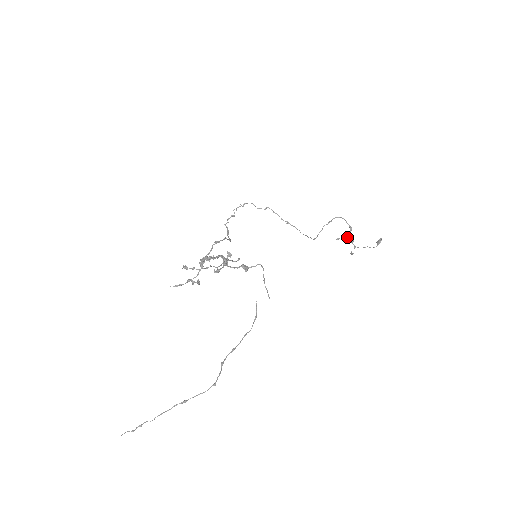
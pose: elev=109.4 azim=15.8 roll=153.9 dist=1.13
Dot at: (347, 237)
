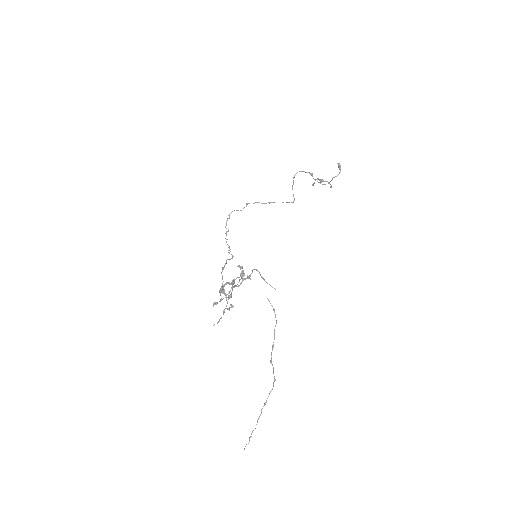
Dot at: (318, 178)
